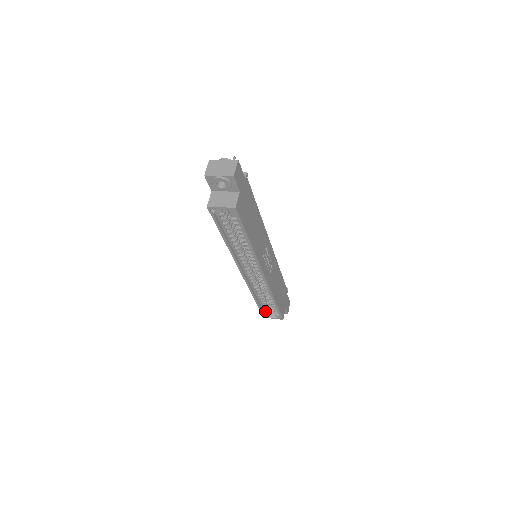
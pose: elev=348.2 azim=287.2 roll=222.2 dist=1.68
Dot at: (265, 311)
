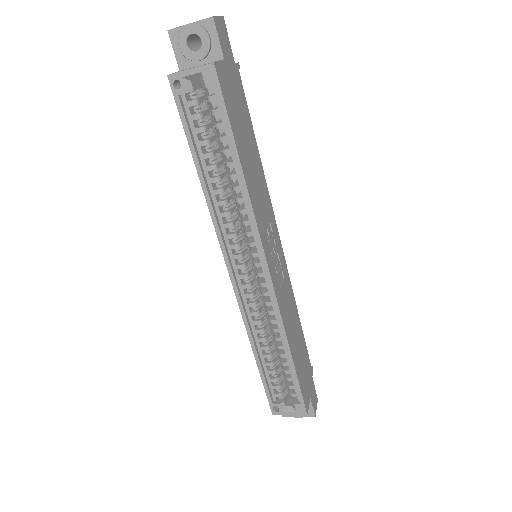
Dot at: (274, 396)
